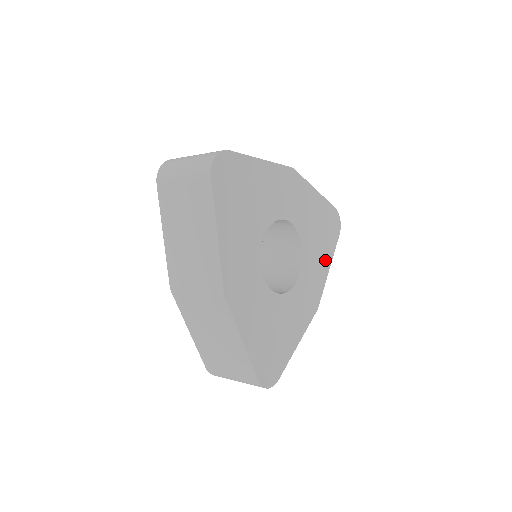
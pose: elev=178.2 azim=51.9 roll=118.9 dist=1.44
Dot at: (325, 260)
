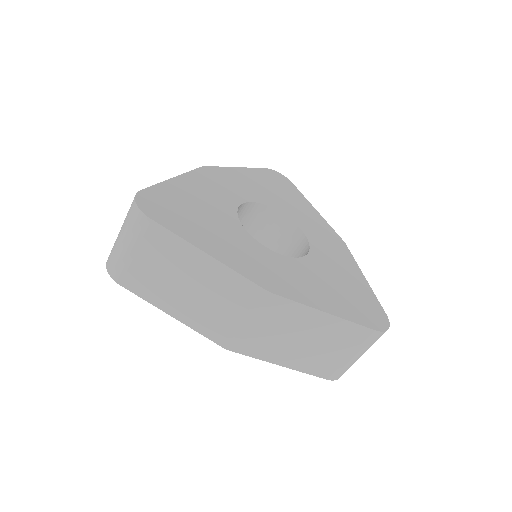
Dot at: (327, 302)
